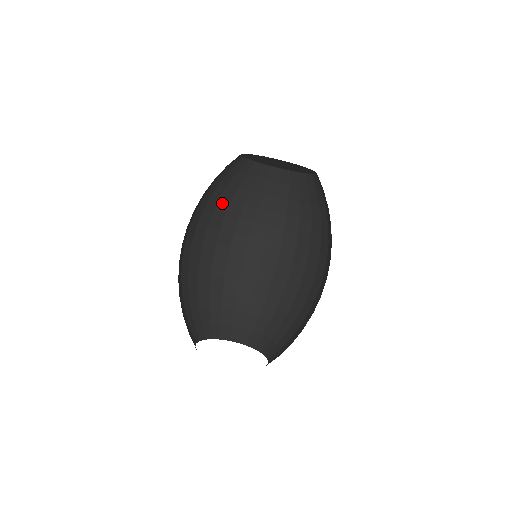
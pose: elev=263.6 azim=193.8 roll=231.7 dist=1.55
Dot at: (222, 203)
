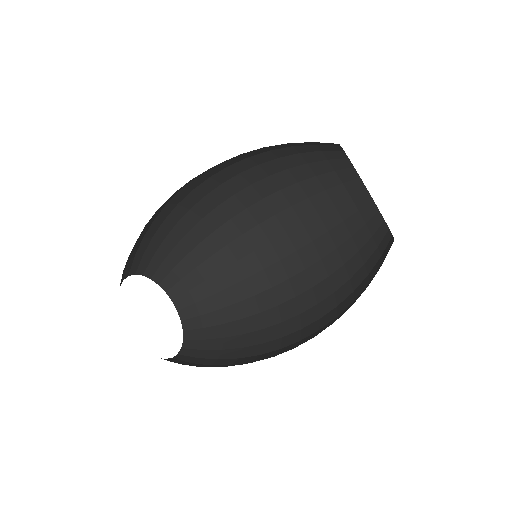
Dot at: (267, 155)
